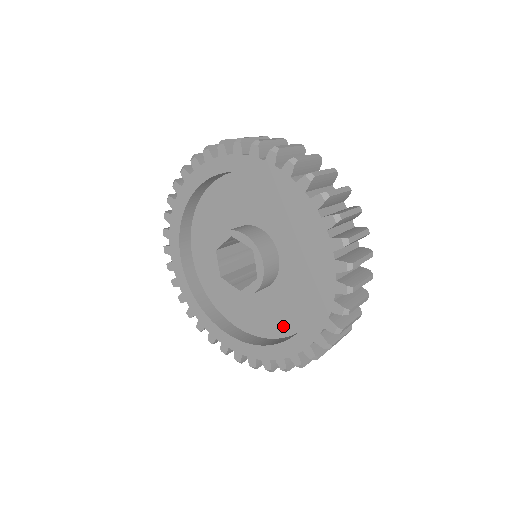
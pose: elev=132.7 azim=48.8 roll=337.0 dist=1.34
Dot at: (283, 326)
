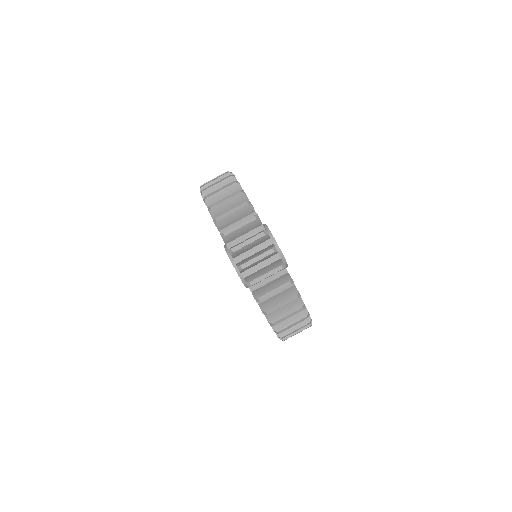
Dot at: occluded
